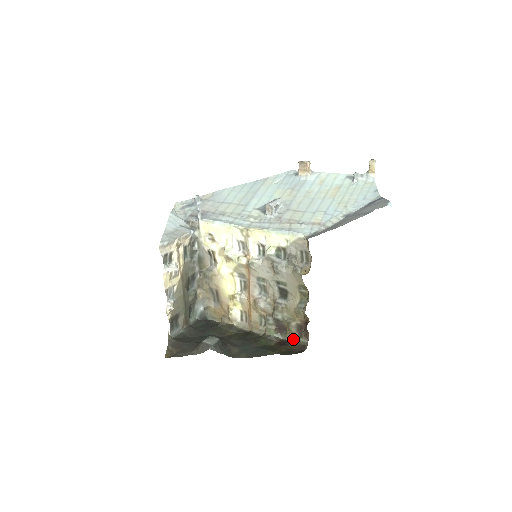
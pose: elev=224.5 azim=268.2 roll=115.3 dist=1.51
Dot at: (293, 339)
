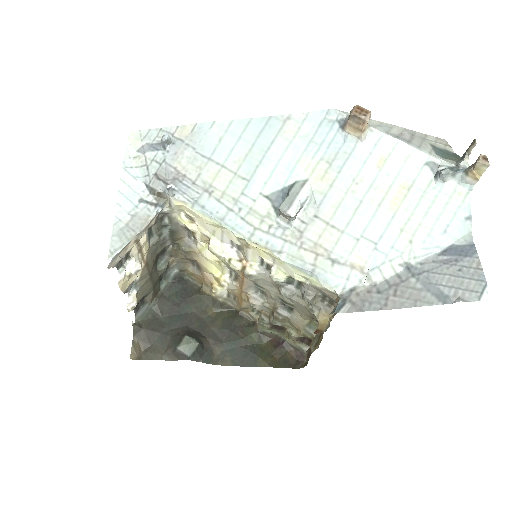
Dot at: (291, 342)
